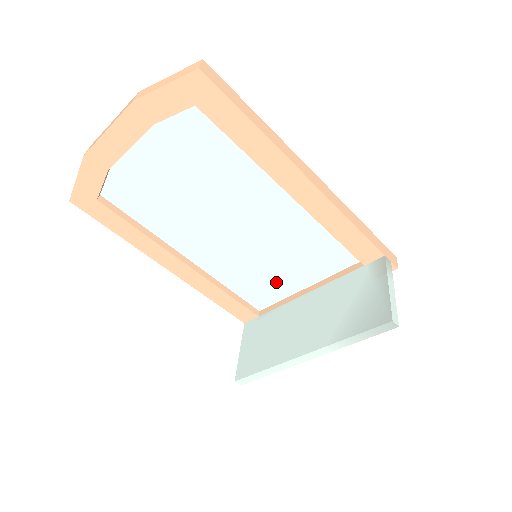
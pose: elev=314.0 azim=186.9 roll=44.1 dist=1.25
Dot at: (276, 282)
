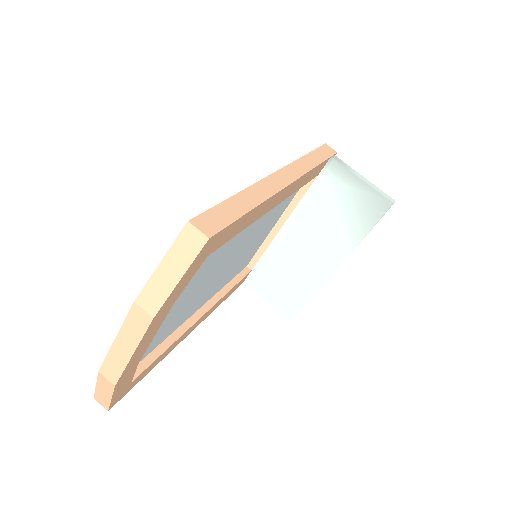
Dot at: (257, 244)
